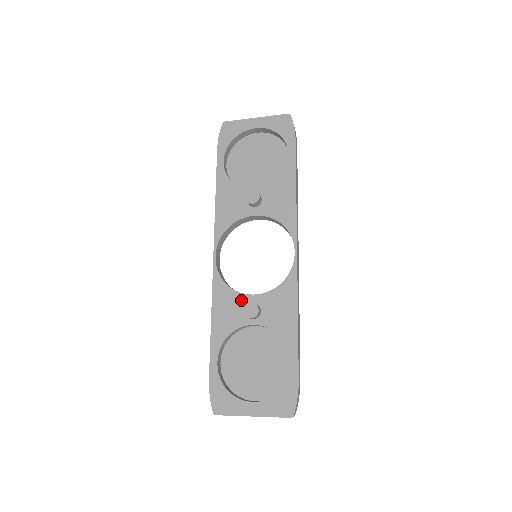
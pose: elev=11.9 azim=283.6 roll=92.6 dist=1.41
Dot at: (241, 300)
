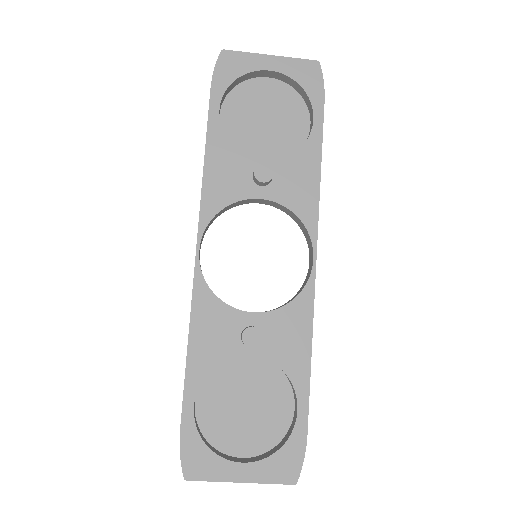
Dot at: (234, 318)
